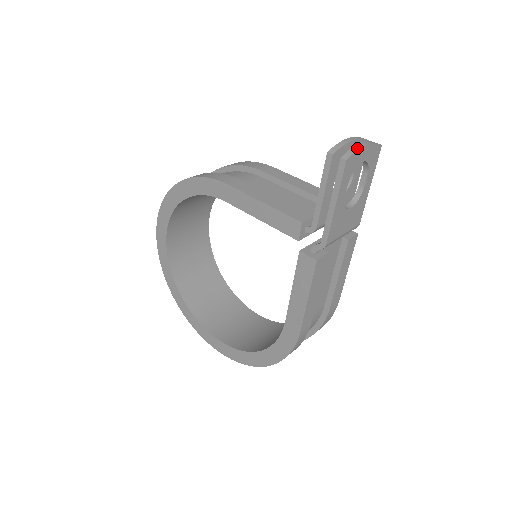
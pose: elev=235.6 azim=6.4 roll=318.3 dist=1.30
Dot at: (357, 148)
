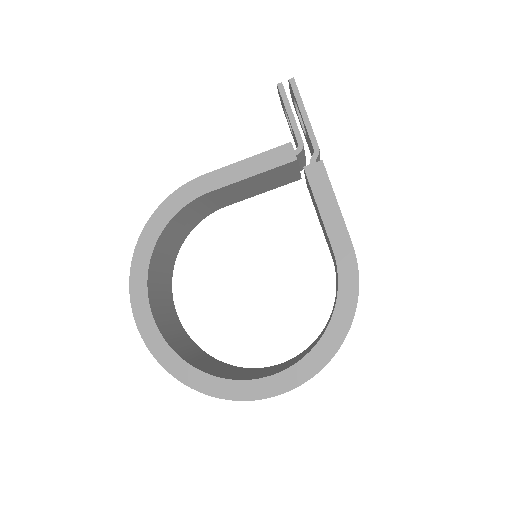
Dot at: occluded
